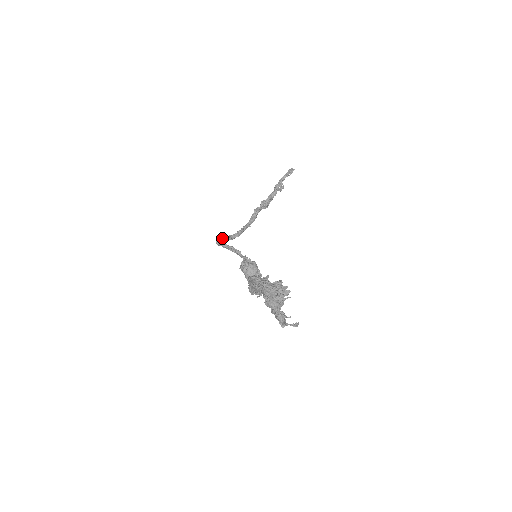
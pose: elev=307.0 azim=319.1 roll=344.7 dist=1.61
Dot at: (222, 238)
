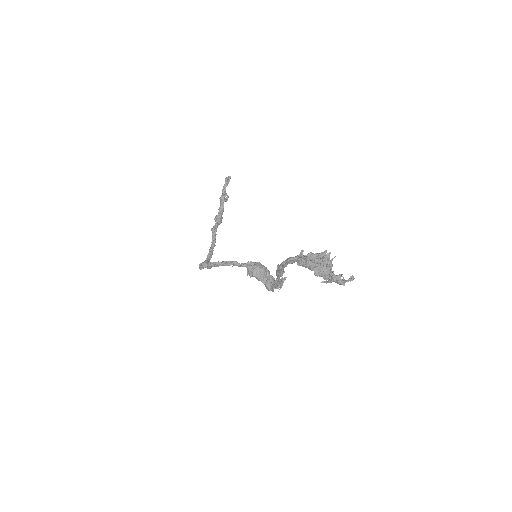
Dot at: occluded
